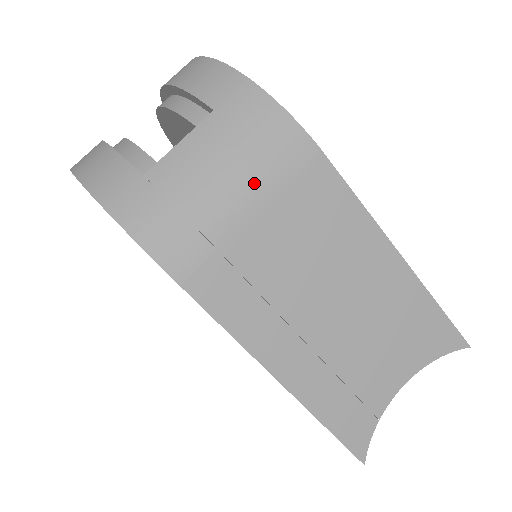
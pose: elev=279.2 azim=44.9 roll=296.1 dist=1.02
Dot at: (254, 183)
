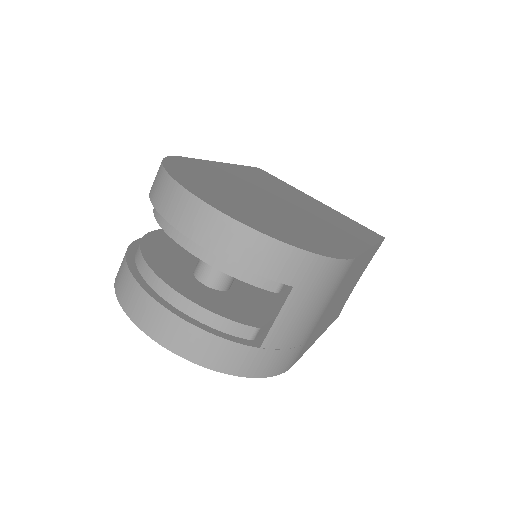
Dot at: (323, 305)
